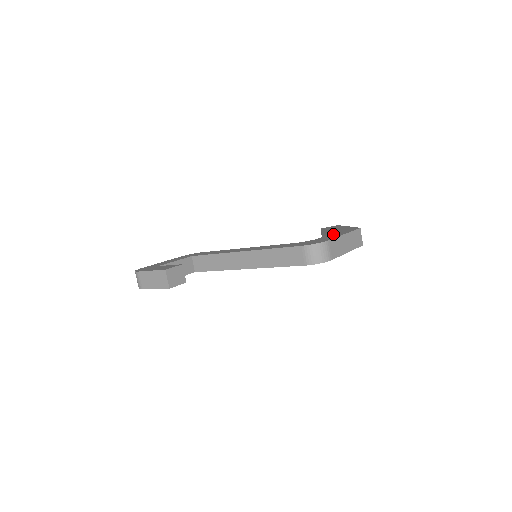
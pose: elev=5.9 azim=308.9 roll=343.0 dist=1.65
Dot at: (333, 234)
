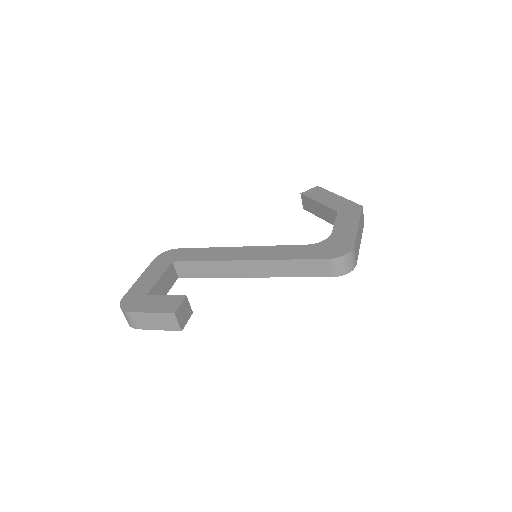
Dot at: (342, 223)
